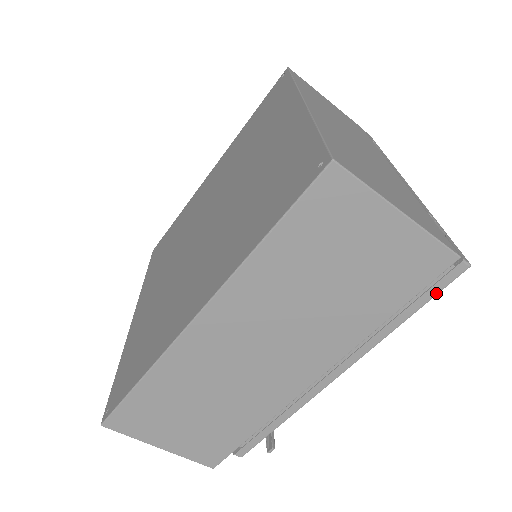
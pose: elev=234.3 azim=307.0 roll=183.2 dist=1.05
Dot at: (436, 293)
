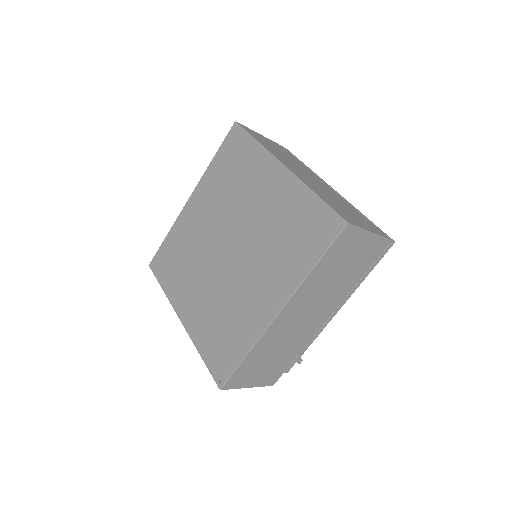
Dot at: (381, 258)
